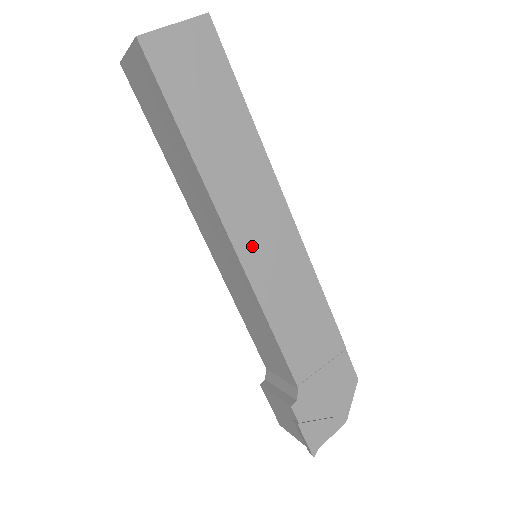
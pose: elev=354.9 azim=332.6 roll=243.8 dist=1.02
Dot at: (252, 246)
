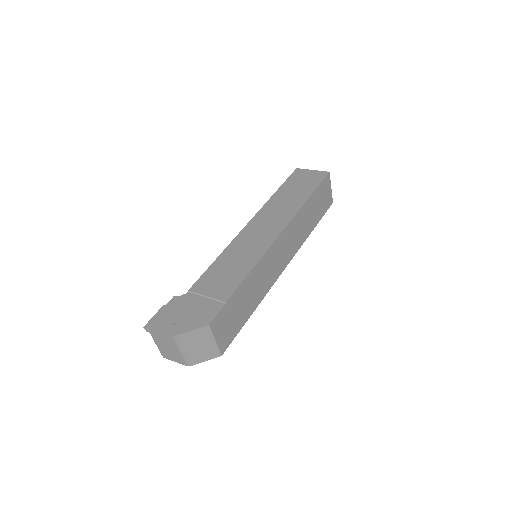
Dot at: (251, 231)
